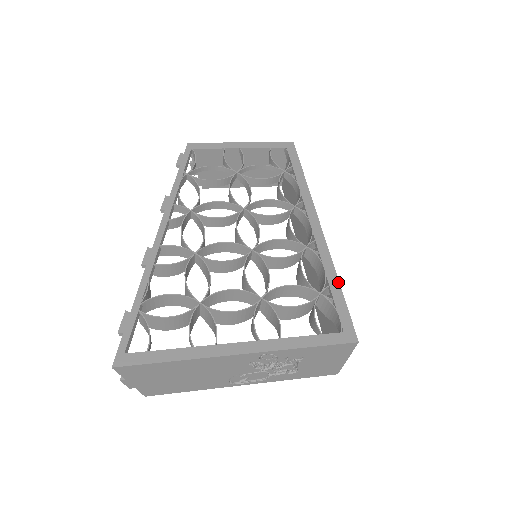
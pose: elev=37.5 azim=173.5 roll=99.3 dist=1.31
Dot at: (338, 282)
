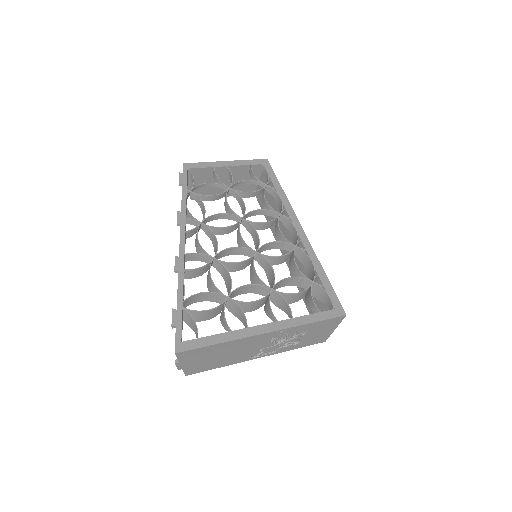
Dot at: (324, 272)
